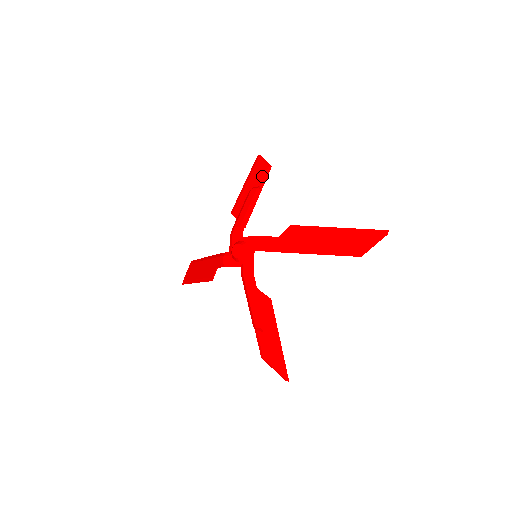
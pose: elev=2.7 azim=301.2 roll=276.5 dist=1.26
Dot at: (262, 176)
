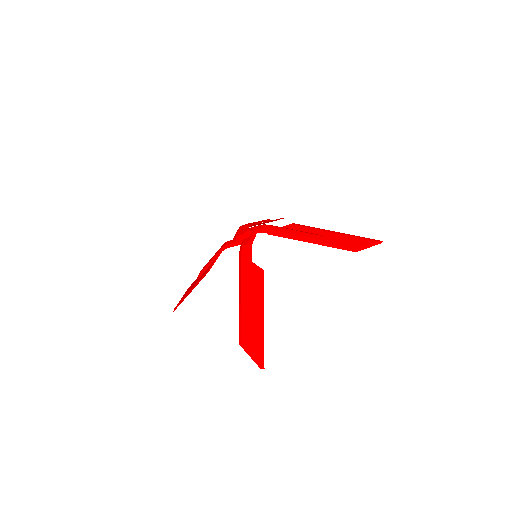
Dot at: occluded
